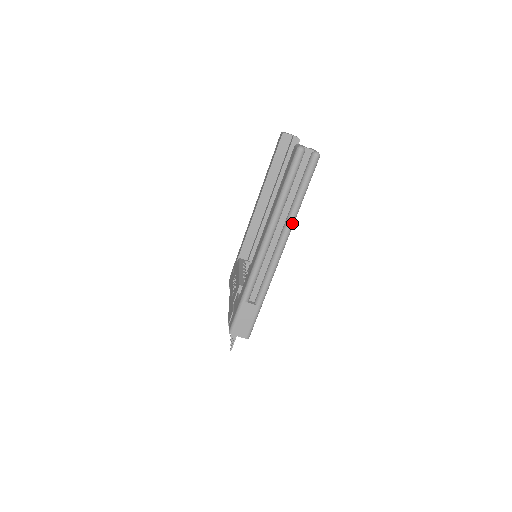
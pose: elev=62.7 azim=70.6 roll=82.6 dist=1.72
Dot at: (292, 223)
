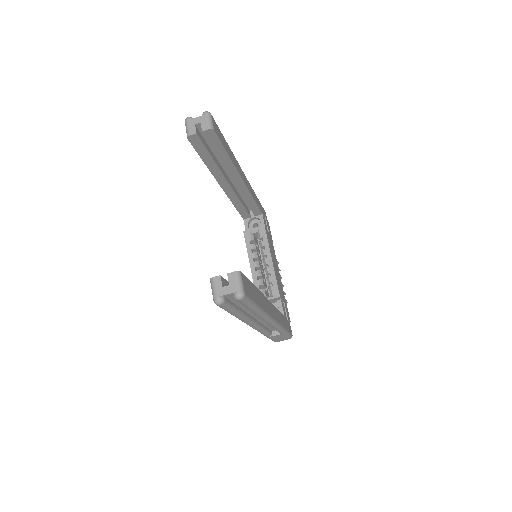
Dot at: (264, 316)
